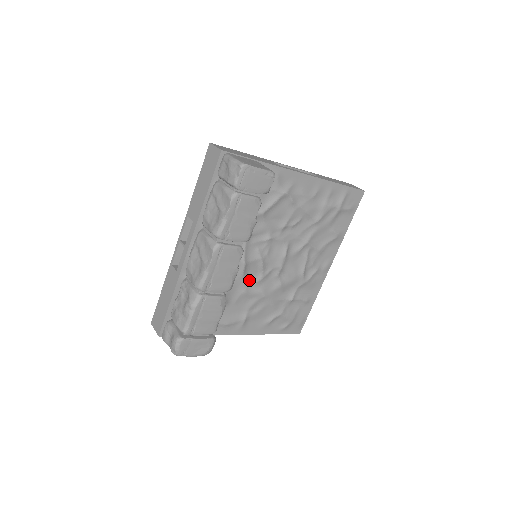
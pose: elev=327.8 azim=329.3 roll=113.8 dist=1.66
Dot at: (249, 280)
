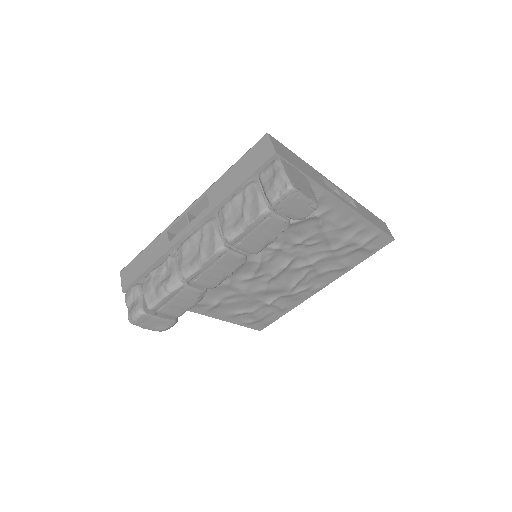
Dot at: (237, 275)
